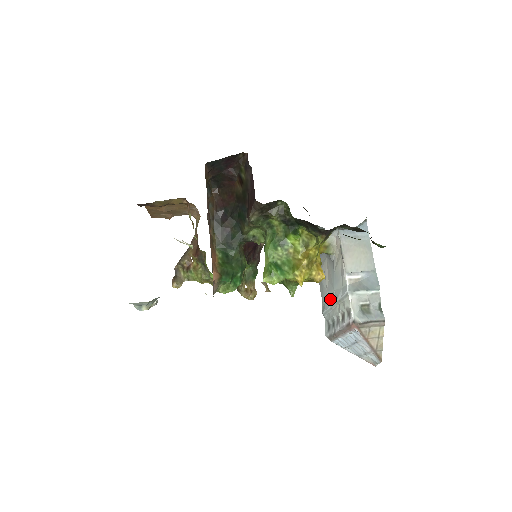
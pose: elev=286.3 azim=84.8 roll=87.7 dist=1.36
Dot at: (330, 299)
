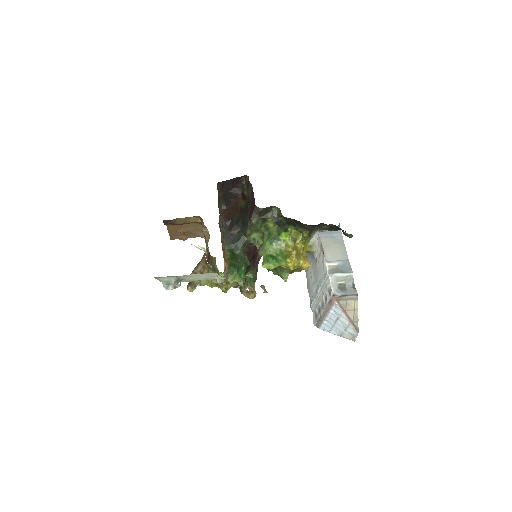
Dot at: (316, 291)
